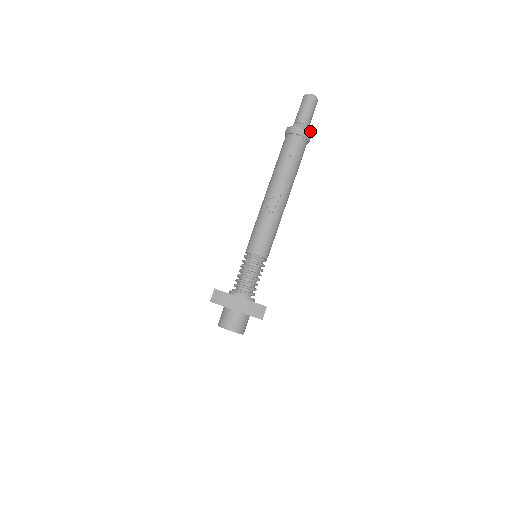
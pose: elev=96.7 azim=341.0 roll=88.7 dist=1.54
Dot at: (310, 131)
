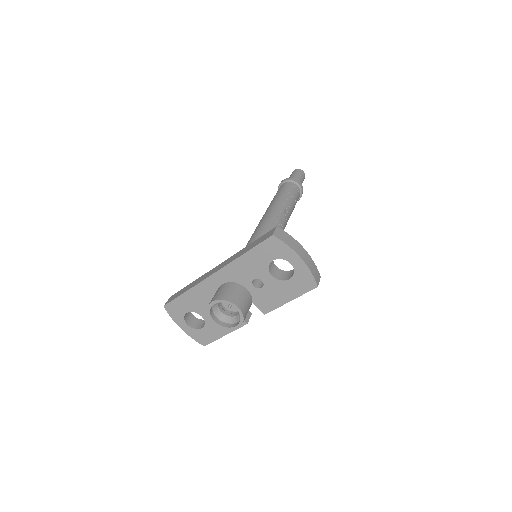
Dot at: occluded
